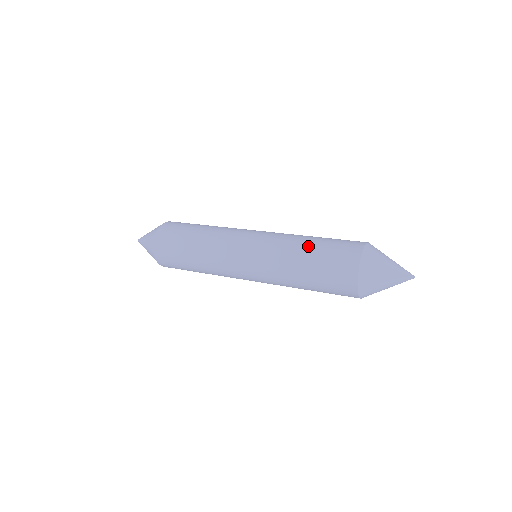
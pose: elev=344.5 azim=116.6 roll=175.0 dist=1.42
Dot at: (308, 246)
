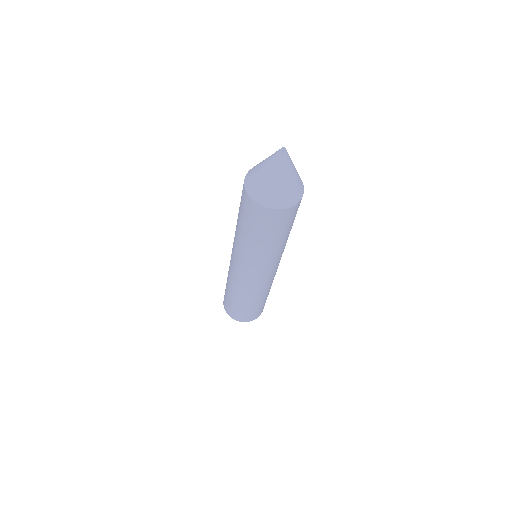
Dot at: occluded
